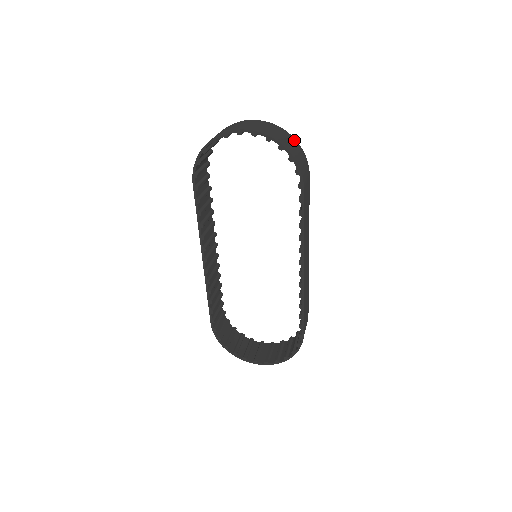
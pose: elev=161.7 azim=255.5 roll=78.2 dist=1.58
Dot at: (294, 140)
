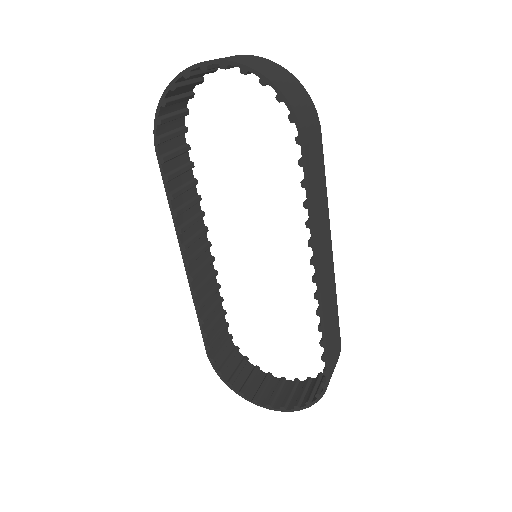
Dot at: (292, 77)
